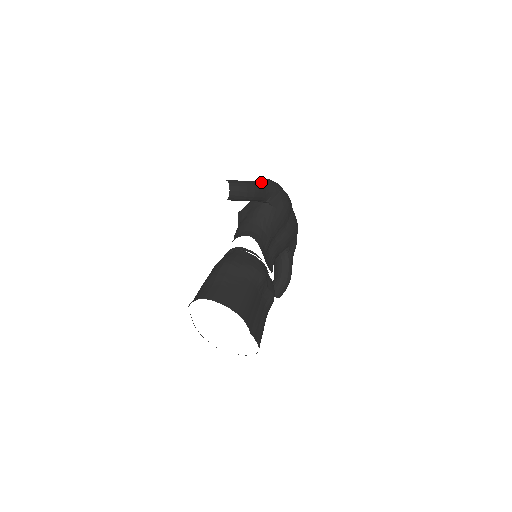
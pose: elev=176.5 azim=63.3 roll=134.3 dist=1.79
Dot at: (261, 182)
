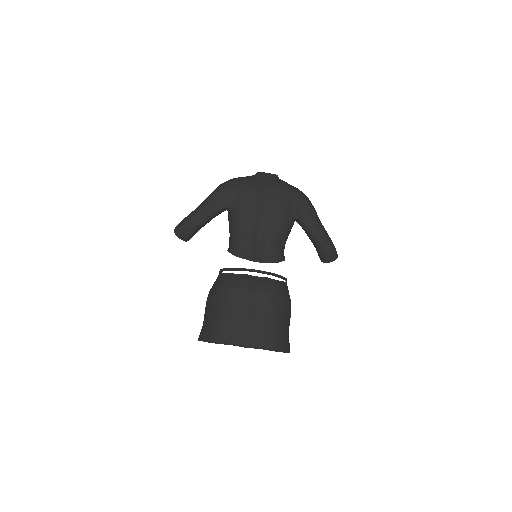
Dot at: (206, 200)
